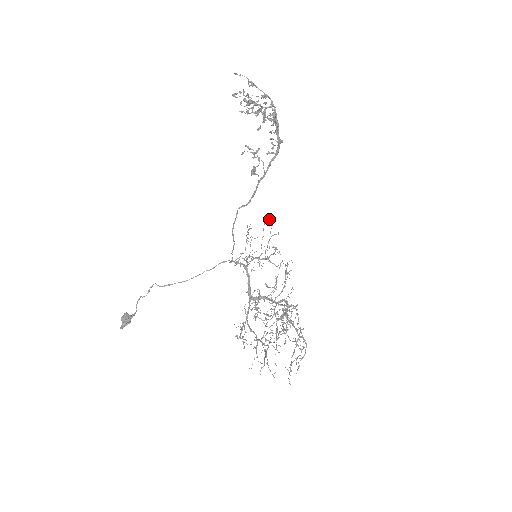
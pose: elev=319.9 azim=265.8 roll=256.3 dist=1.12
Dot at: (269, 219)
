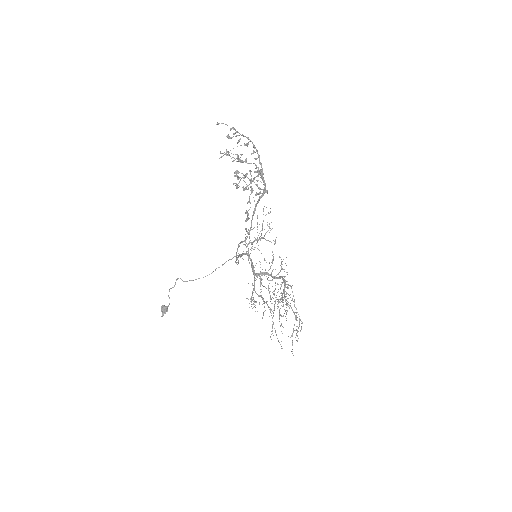
Dot at: occluded
